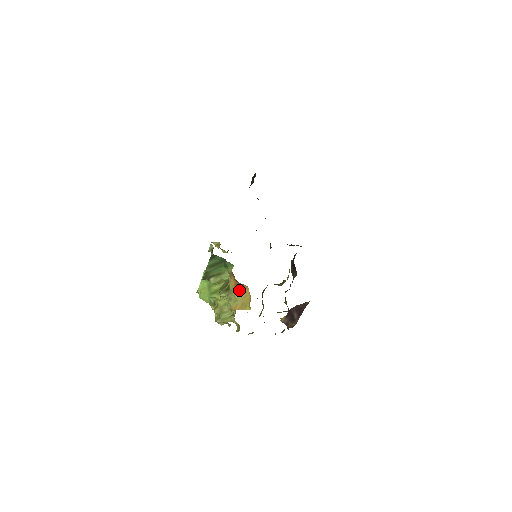
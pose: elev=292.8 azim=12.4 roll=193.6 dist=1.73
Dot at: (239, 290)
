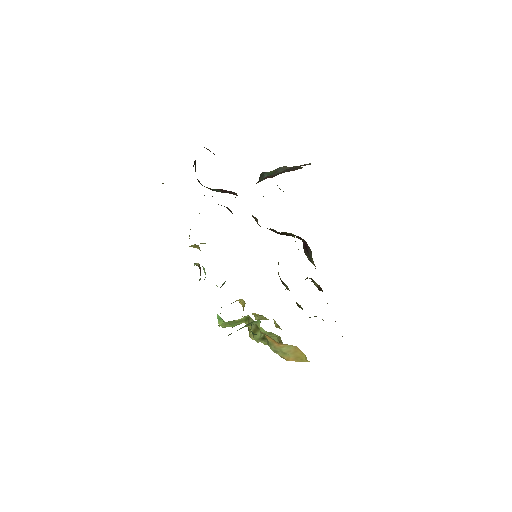
Dot at: (284, 347)
